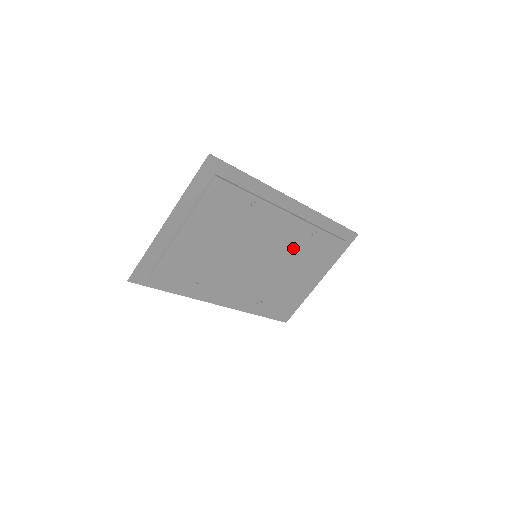
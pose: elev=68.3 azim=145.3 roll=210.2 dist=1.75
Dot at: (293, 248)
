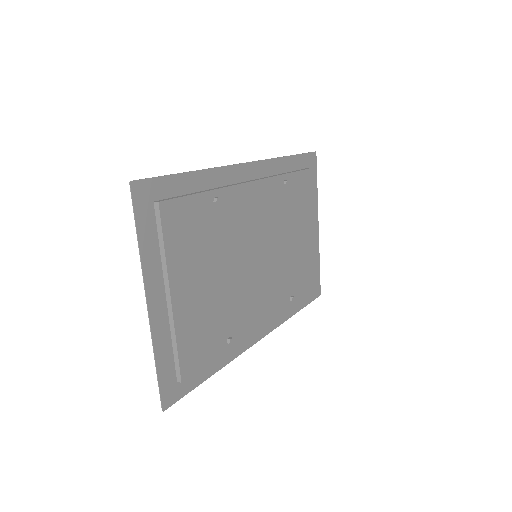
Dot at: (280, 216)
